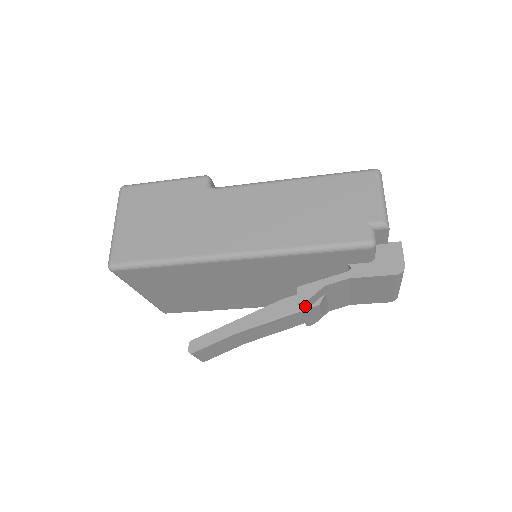
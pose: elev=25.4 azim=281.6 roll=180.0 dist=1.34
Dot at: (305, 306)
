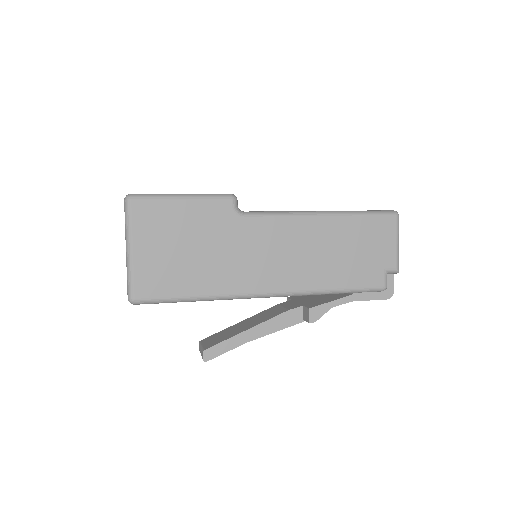
Dot at: occluded
